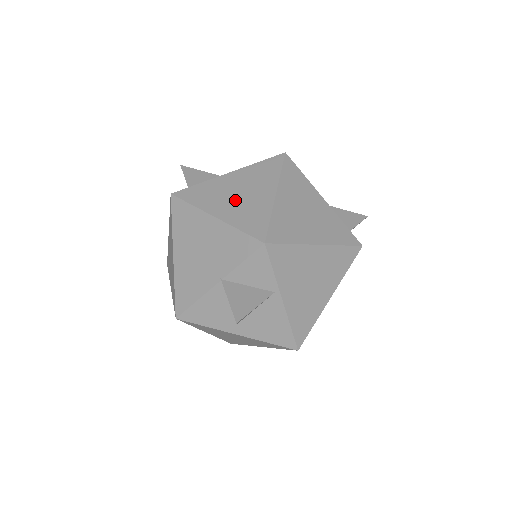
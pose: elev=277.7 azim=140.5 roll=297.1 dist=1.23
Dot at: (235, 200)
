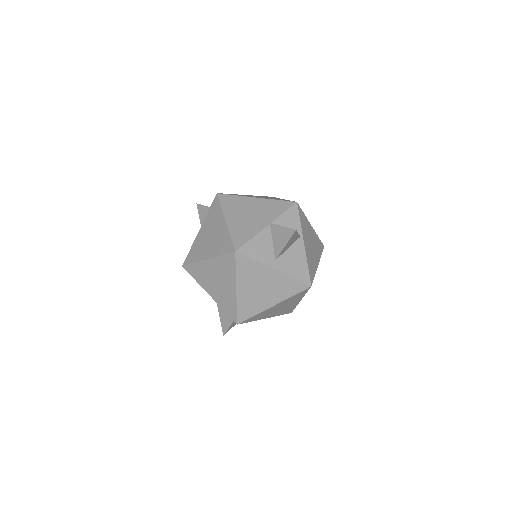
Dot at: (262, 197)
